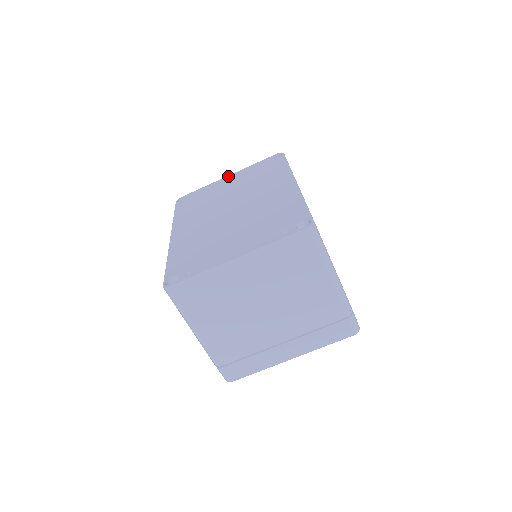
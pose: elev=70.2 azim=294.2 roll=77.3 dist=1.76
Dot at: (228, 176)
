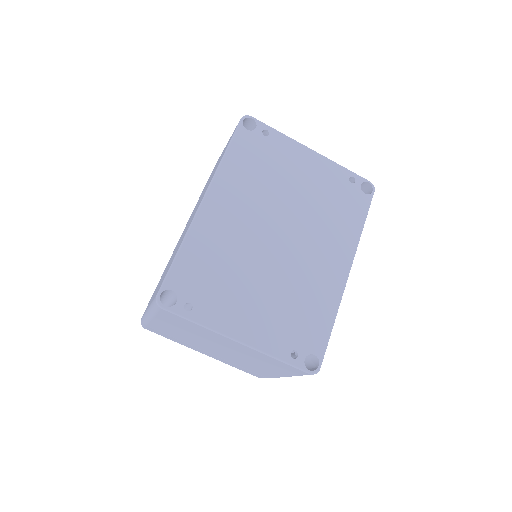
Dot at: (312, 152)
